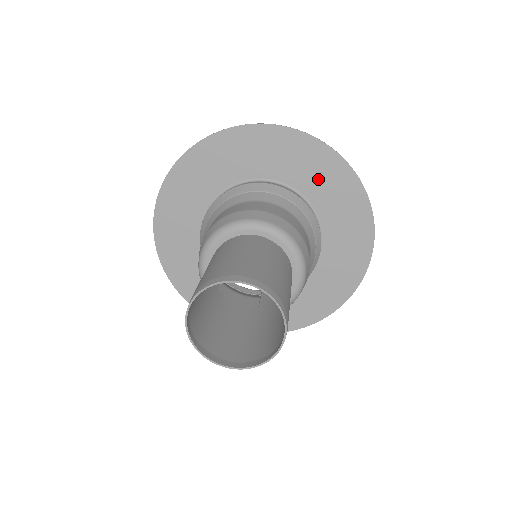
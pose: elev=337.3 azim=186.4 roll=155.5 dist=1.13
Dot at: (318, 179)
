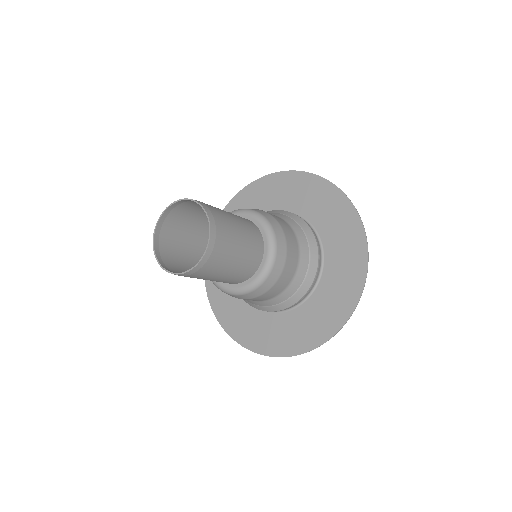
Dot at: (296, 195)
